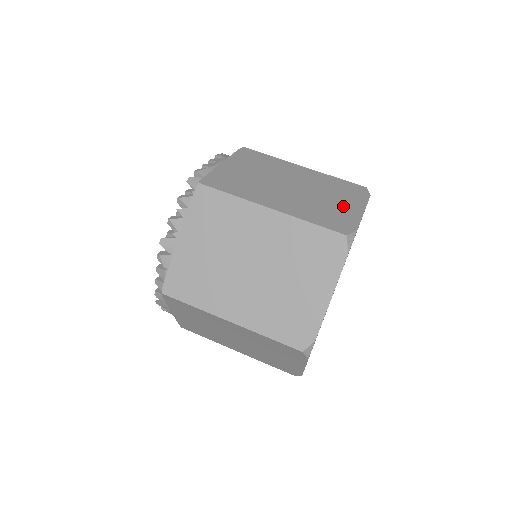
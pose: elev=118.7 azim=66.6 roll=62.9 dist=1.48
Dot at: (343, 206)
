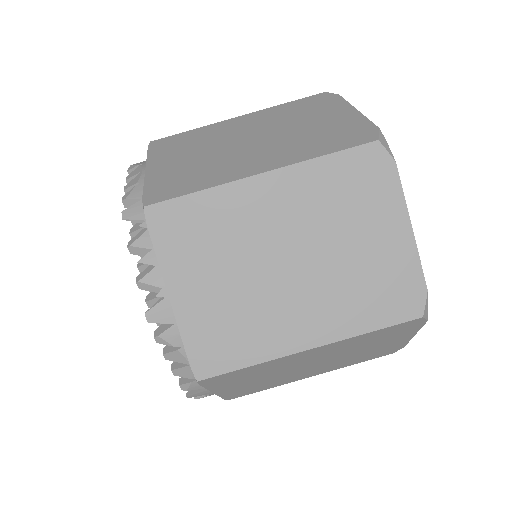
Dot at: (330, 120)
